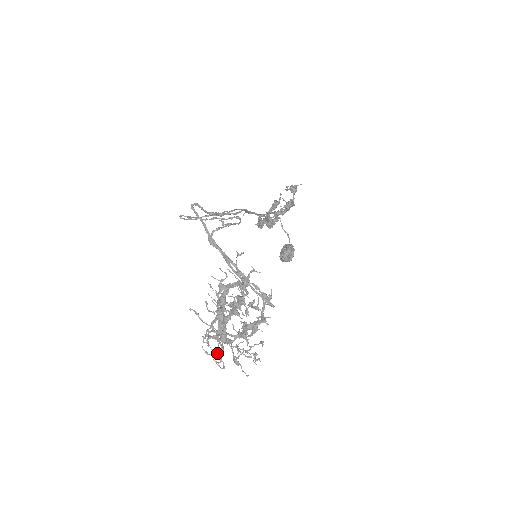
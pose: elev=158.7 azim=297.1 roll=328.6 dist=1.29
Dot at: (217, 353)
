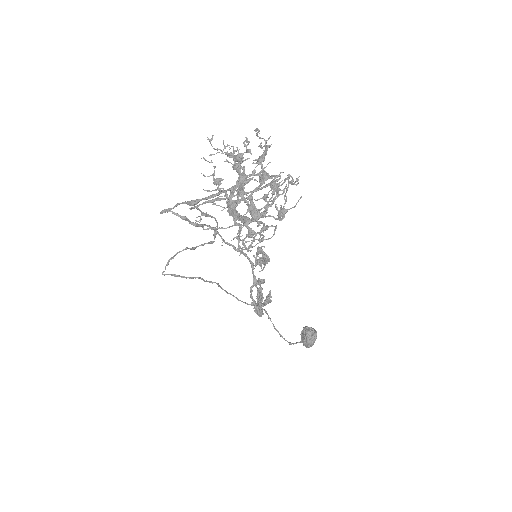
Dot at: (258, 225)
